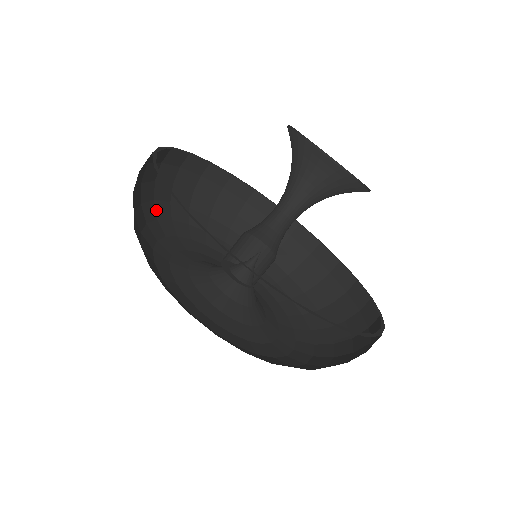
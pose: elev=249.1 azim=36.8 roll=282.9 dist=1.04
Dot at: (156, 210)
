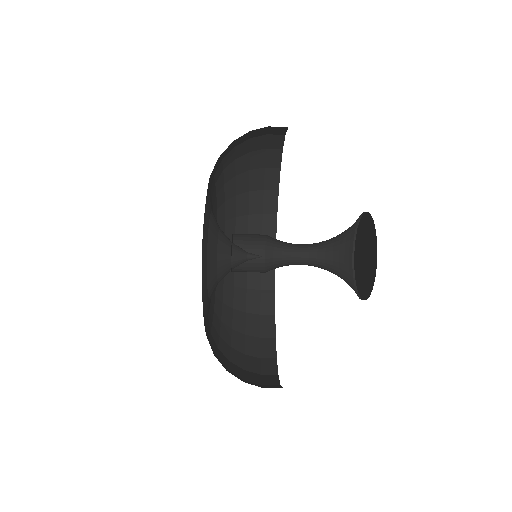
Dot at: (227, 148)
